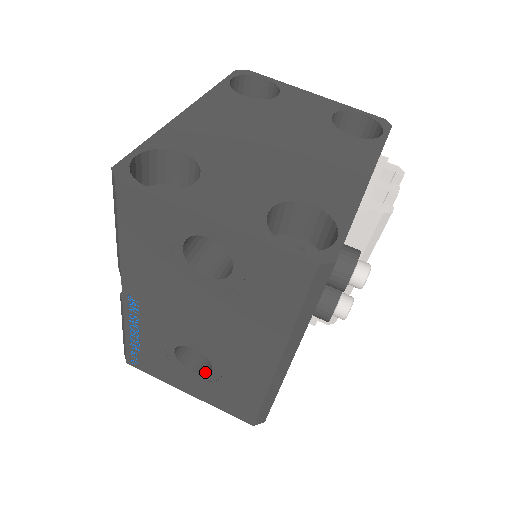
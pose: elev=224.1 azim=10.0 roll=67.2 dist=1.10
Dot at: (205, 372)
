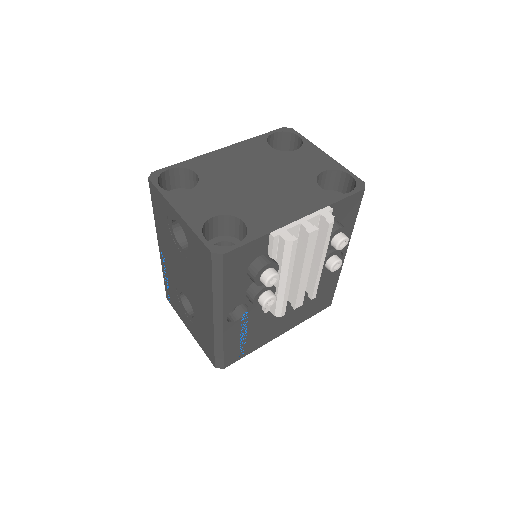
Dot at: (193, 316)
